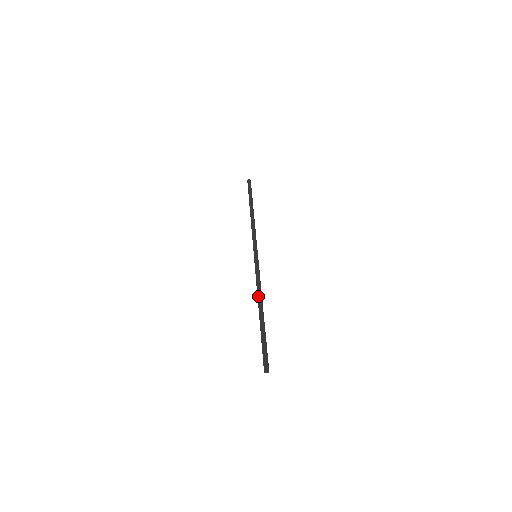
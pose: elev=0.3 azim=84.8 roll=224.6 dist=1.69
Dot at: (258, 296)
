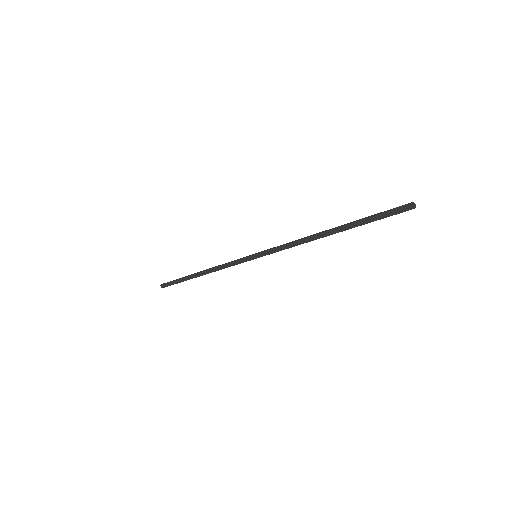
Dot at: occluded
